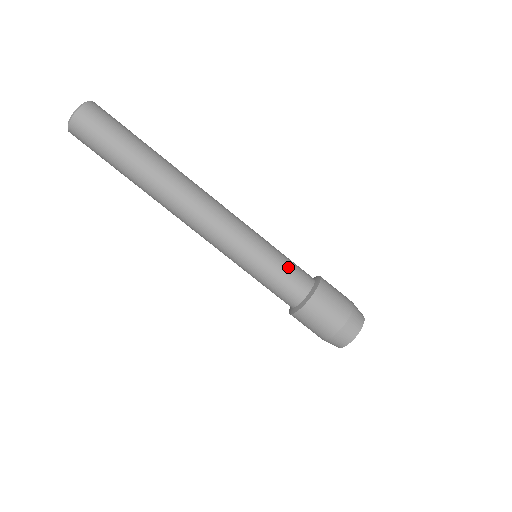
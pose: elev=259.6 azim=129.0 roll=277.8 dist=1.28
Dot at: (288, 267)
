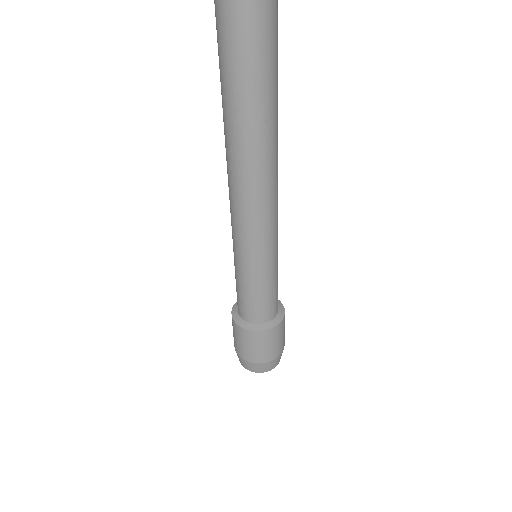
Dot at: (260, 297)
